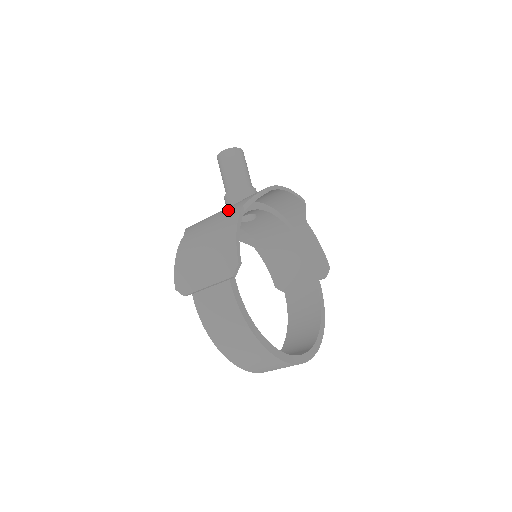
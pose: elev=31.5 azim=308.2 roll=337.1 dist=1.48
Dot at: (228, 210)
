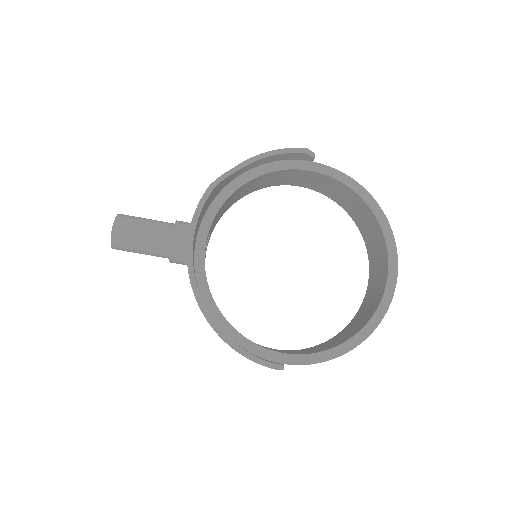
Dot at: occluded
